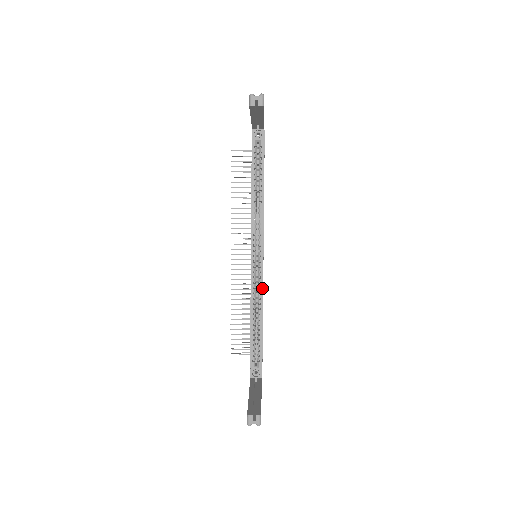
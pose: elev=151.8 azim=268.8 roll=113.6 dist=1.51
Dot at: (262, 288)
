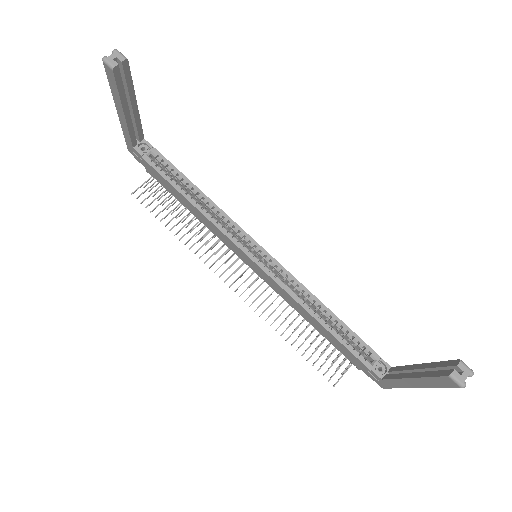
Dot at: (294, 279)
